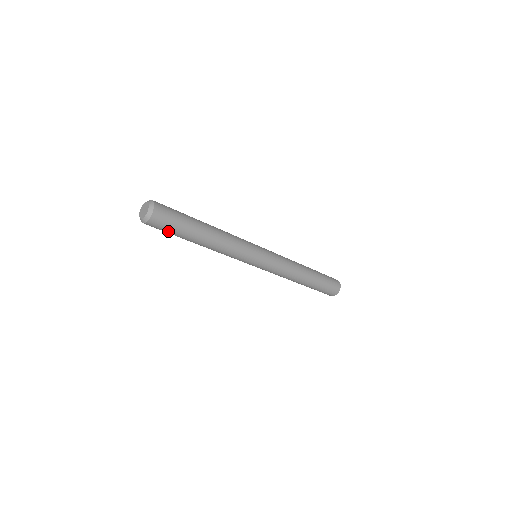
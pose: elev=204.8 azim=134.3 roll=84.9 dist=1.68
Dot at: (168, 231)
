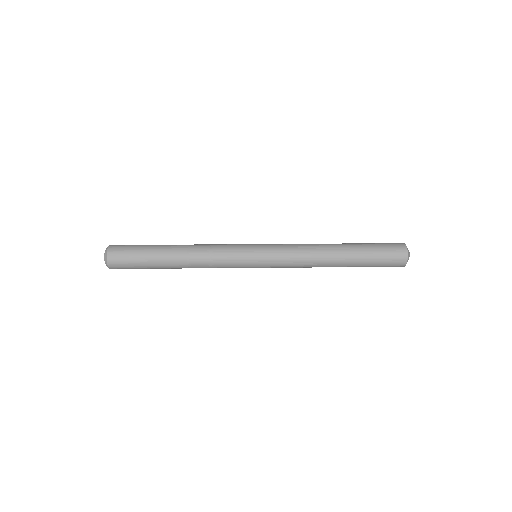
Dot at: occluded
